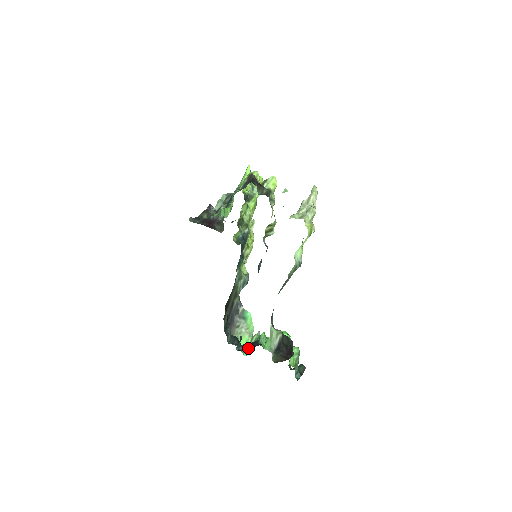
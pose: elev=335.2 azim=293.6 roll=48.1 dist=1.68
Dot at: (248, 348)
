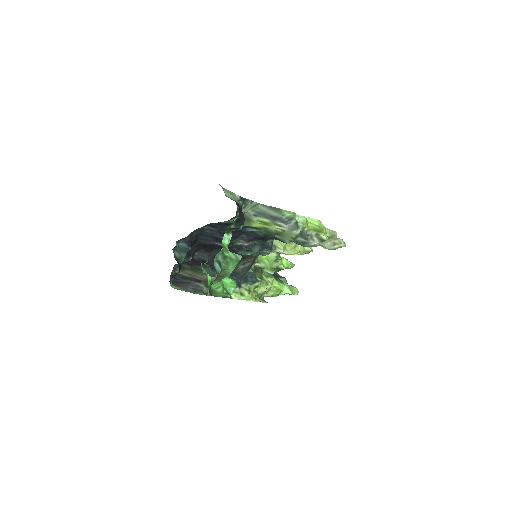
Dot at: occluded
